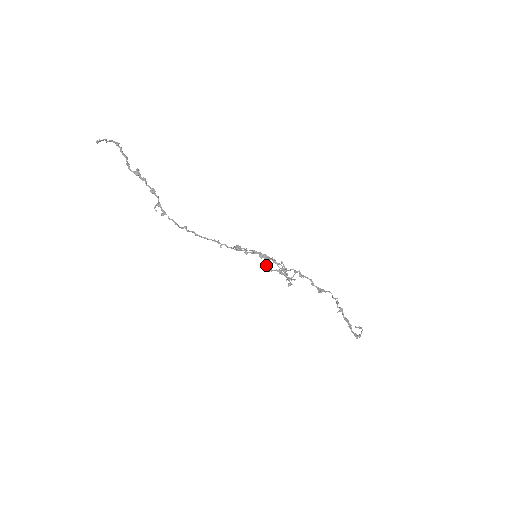
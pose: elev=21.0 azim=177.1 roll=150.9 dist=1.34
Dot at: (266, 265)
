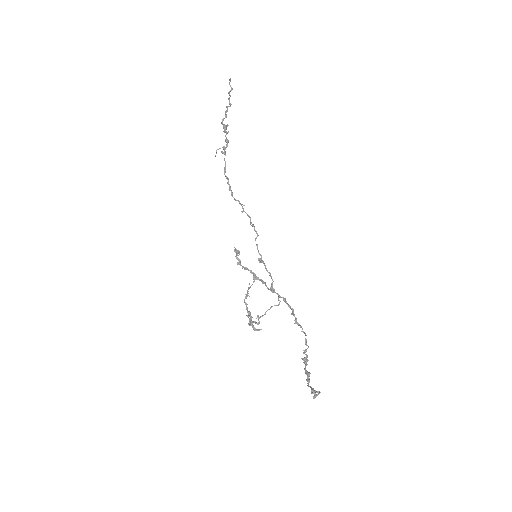
Dot at: occluded
